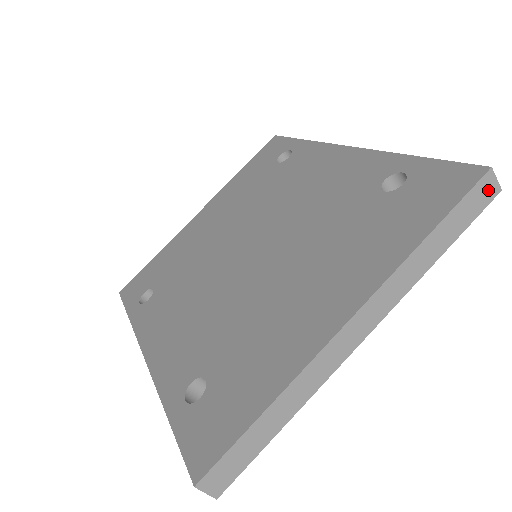
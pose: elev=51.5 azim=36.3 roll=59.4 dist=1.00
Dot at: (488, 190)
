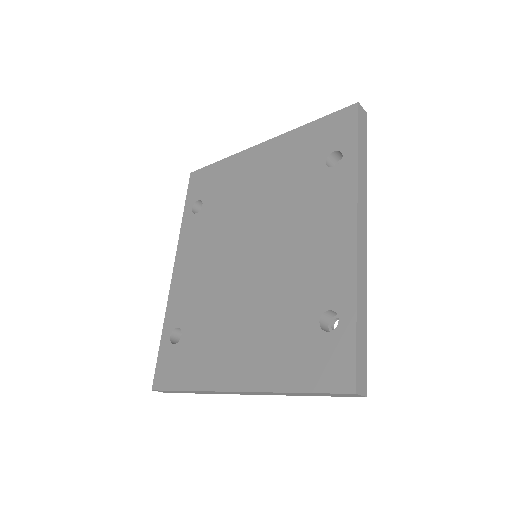
Dot at: (352, 395)
